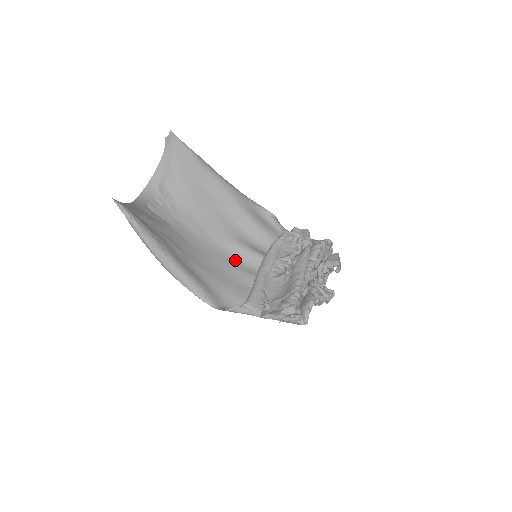
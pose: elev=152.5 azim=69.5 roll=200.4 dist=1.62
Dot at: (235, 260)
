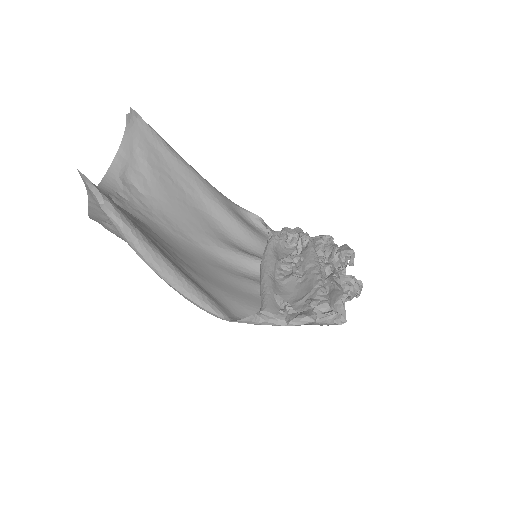
Dot at: (228, 266)
